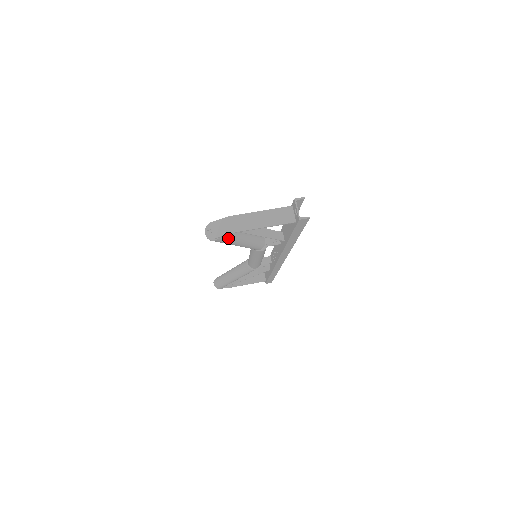
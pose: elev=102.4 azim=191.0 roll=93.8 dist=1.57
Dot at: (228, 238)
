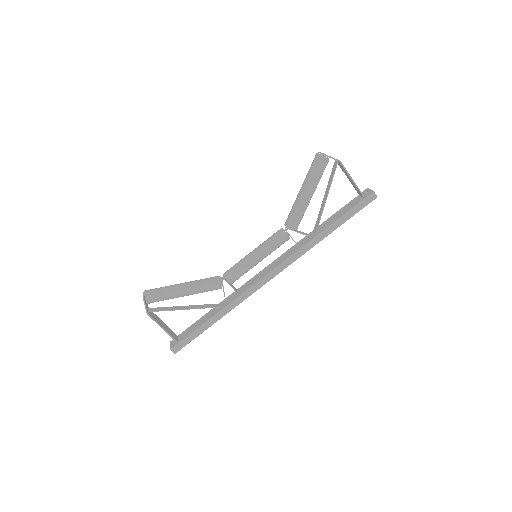
Dot at: (323, 171)
